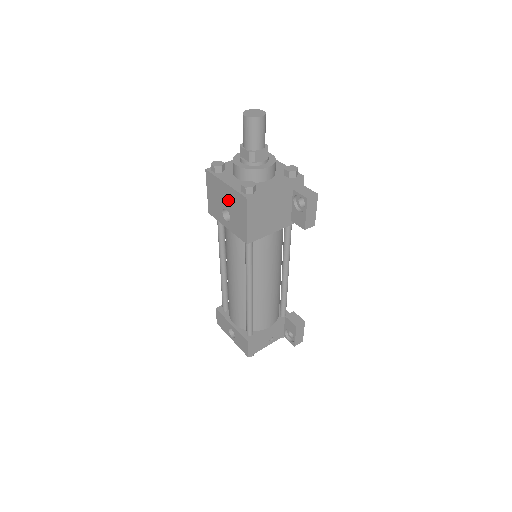
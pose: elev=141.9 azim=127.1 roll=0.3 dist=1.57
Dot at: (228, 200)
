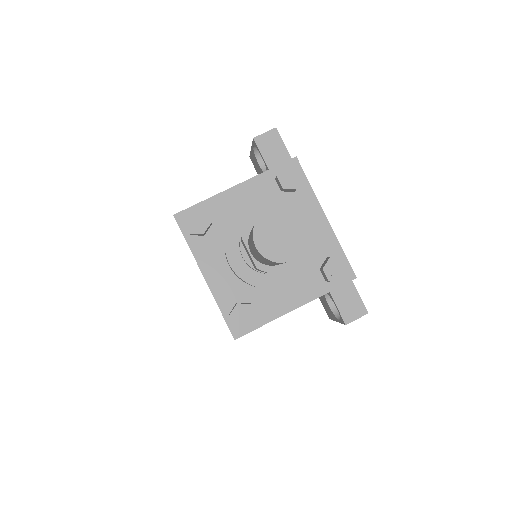
Dot at: occluded
